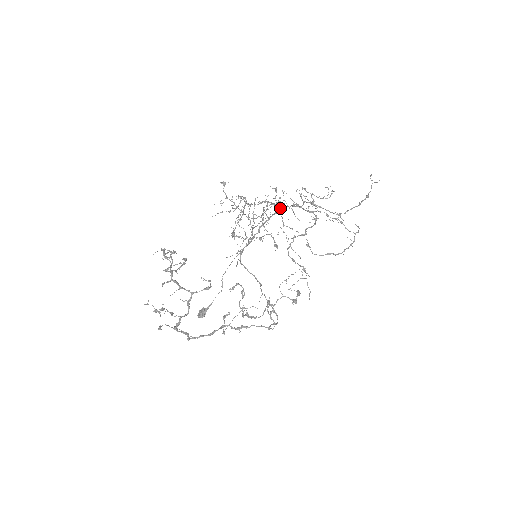
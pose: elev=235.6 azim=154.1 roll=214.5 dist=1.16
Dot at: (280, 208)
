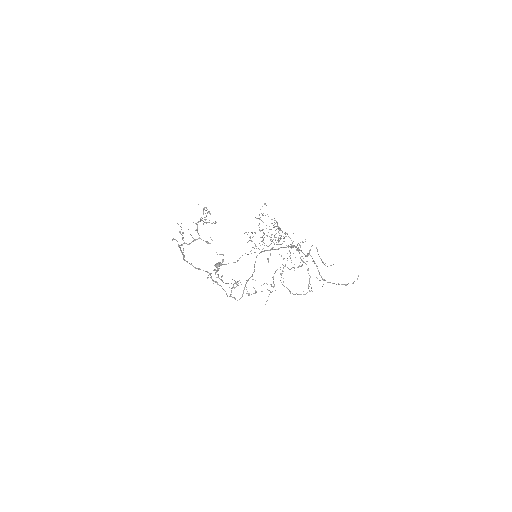
Dot at: (294, 246)
